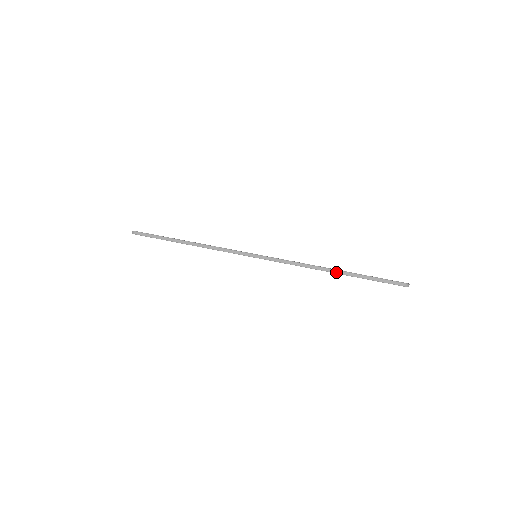
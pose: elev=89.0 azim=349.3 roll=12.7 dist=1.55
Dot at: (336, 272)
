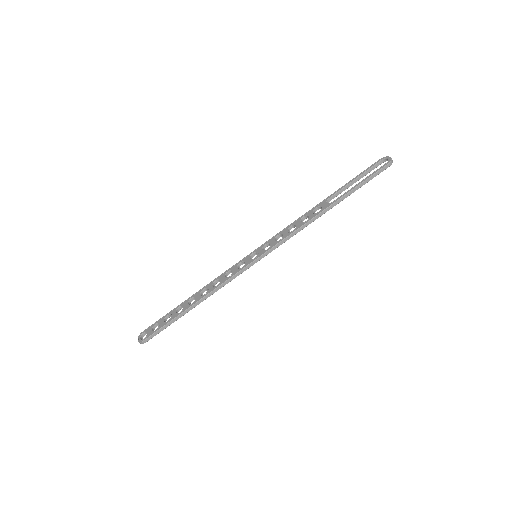
Dot at: (332, 207)
